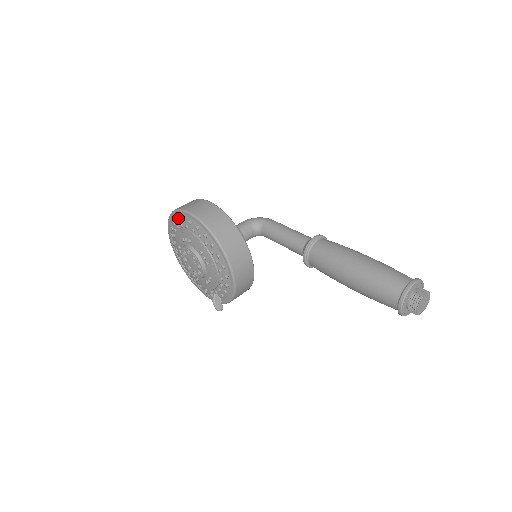
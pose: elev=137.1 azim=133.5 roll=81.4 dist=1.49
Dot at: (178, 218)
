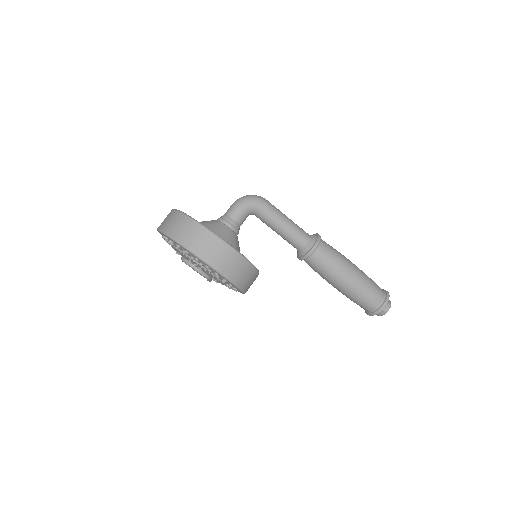
Dot at: (188, 252)
